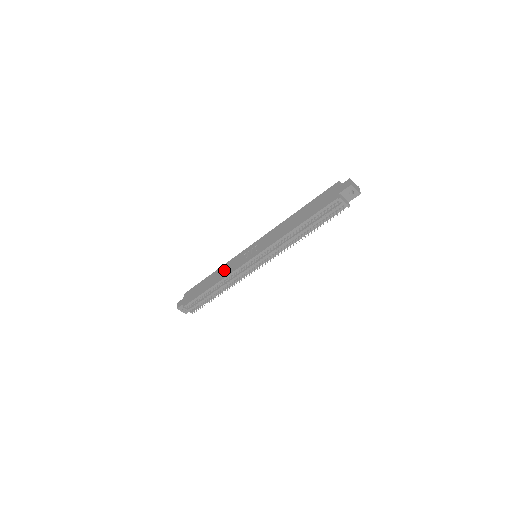
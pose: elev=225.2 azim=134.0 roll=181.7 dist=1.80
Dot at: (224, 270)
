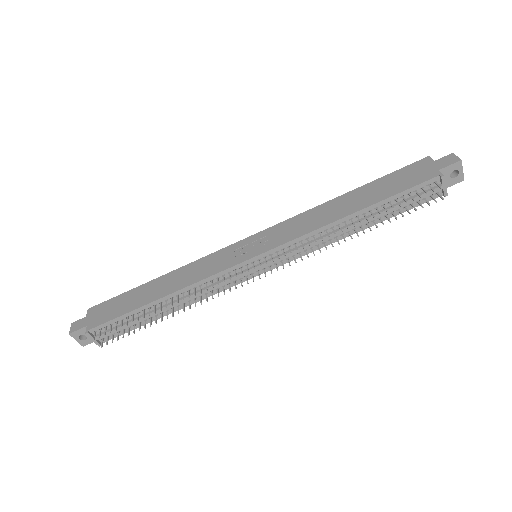
Dot at: (188, 273)
